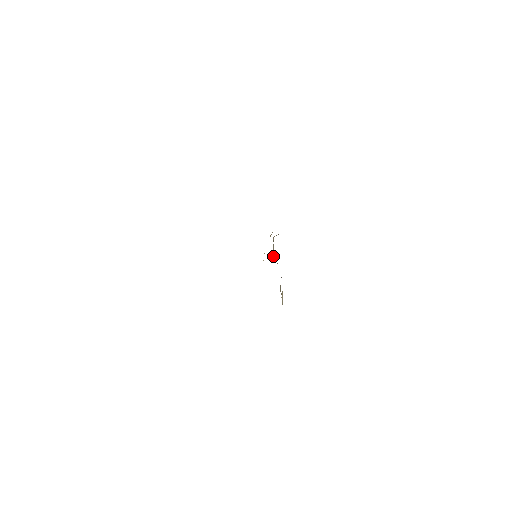
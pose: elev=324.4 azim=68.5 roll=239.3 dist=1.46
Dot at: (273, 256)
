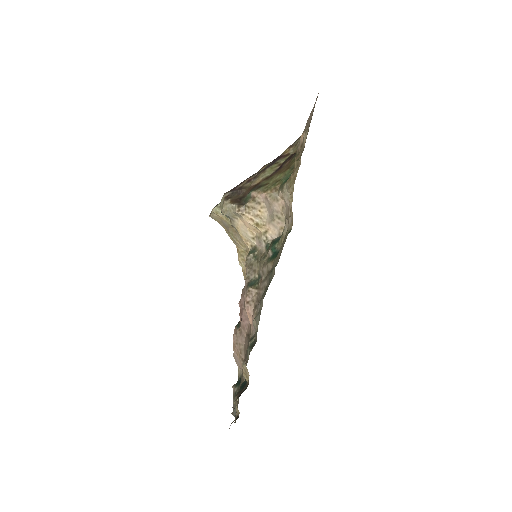
Dot at: occluded
